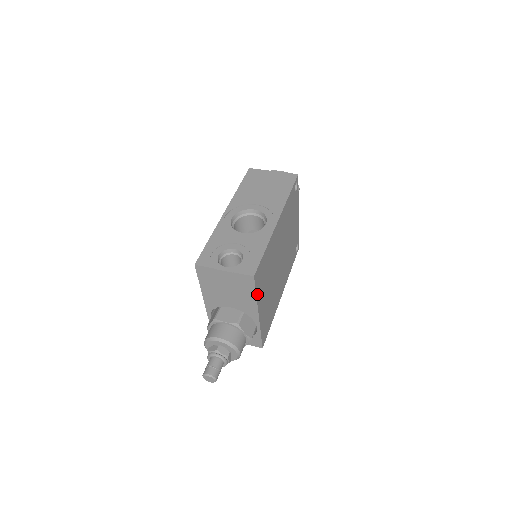
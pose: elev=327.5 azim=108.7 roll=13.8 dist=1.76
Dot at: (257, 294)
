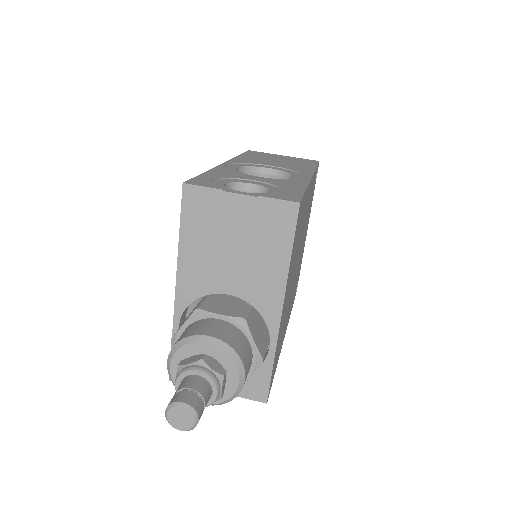
Dot at: (291, 257)
